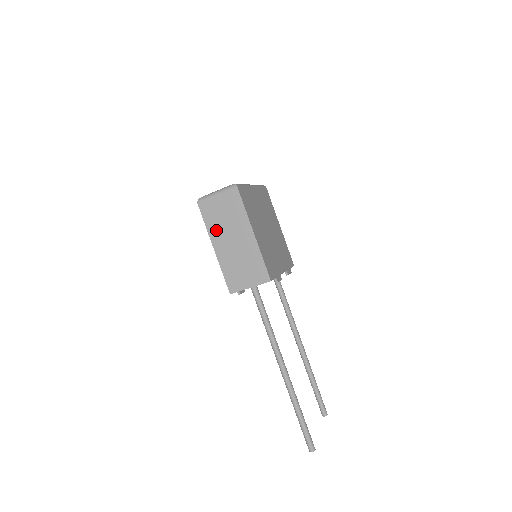
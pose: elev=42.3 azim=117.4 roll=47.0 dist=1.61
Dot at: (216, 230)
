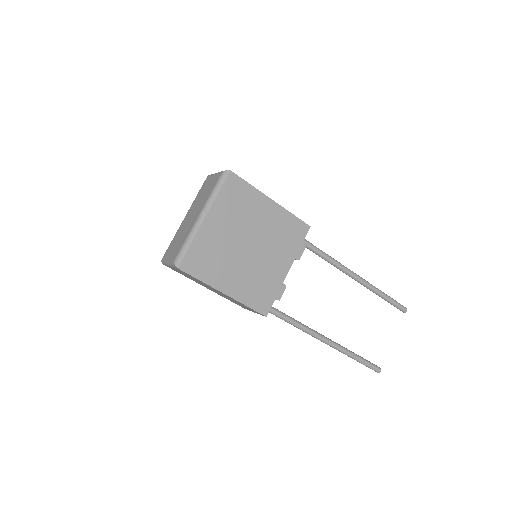
Dot at: (195, 281)
